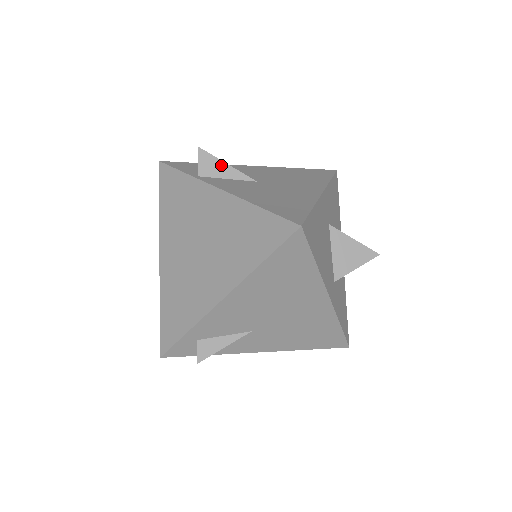
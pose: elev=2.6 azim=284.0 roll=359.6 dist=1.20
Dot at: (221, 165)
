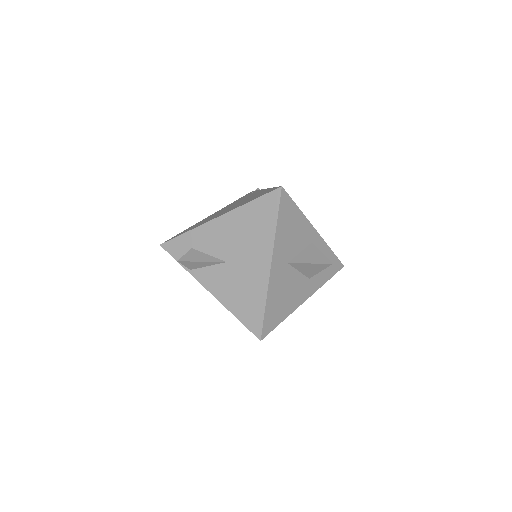
Dot at: (198, 263)
